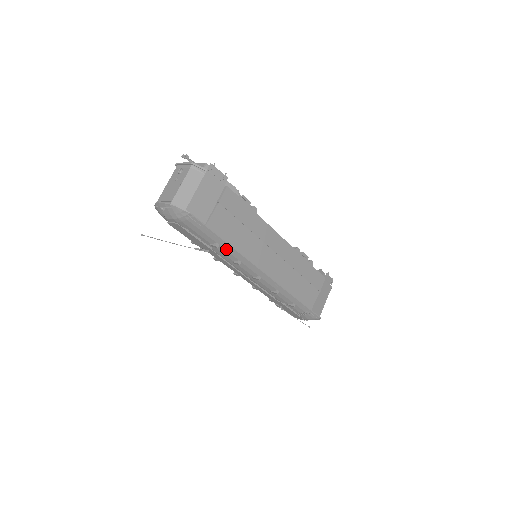
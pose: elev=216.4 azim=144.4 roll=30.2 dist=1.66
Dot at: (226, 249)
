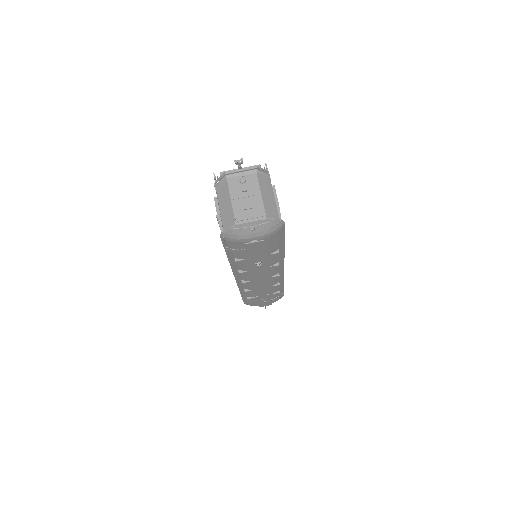
Dot at: (279, 253)
